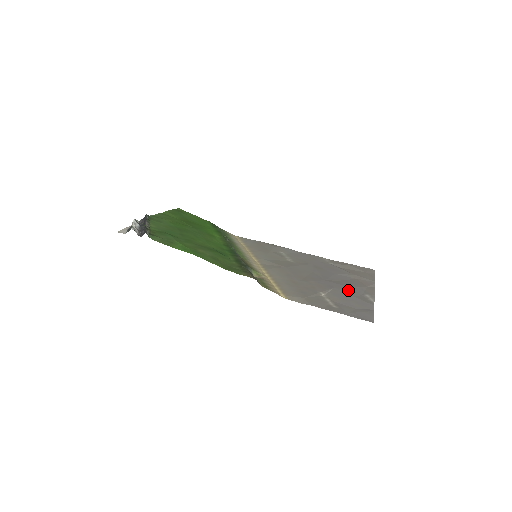
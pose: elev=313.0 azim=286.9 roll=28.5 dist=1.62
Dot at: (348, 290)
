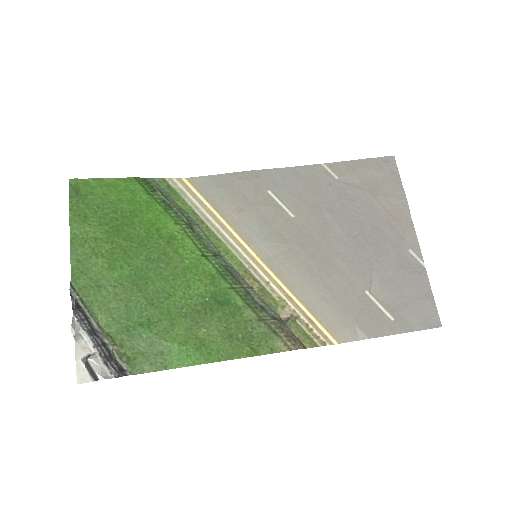
Dot at: (389, 257)
